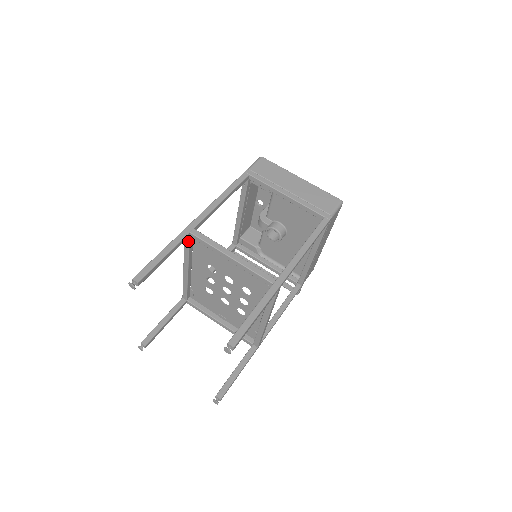
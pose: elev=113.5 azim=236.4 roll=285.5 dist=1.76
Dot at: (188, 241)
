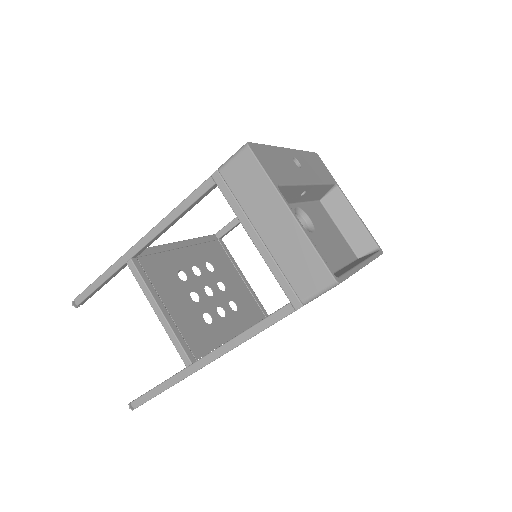
Dot at: occluded
